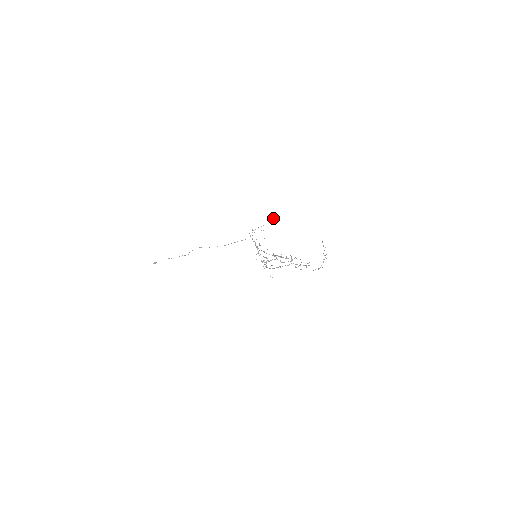
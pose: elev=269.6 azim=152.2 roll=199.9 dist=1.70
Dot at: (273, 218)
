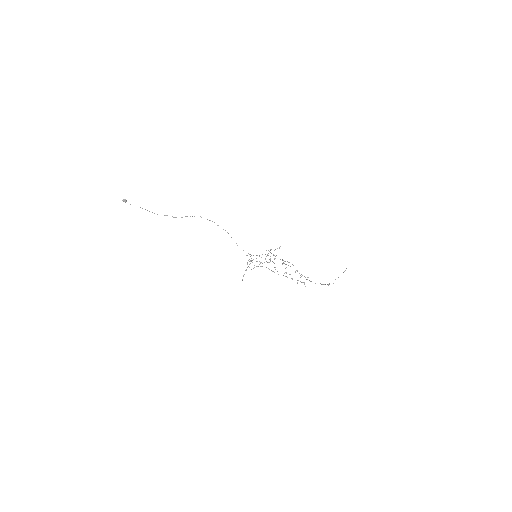
Dot at: occluded
